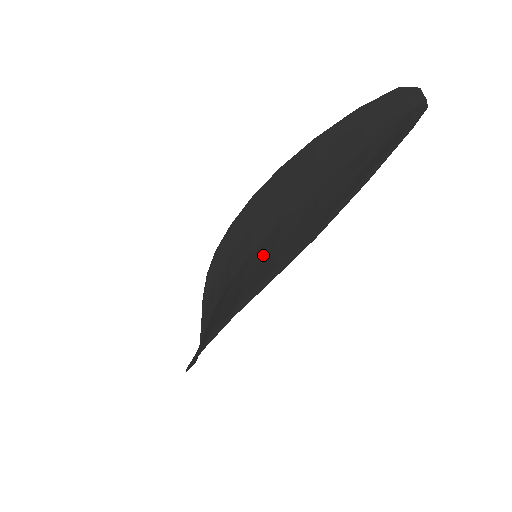
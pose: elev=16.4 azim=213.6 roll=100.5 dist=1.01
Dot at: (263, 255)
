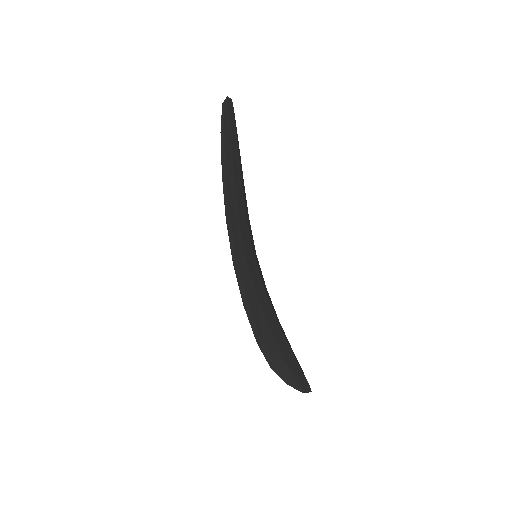
Dot at: occluded
